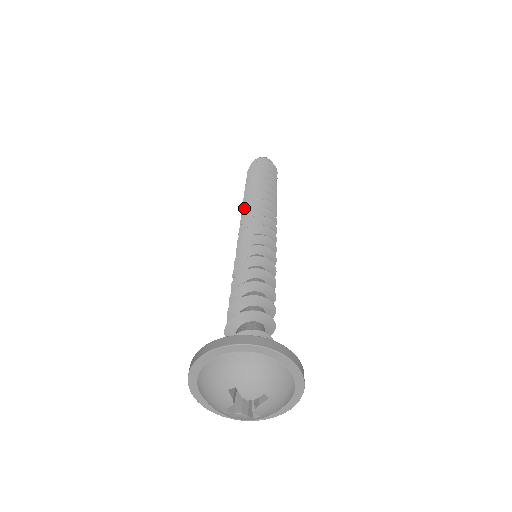
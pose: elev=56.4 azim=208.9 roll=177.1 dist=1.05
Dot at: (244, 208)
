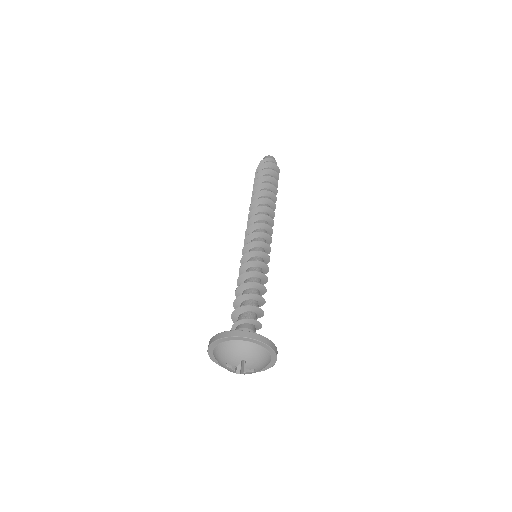
Dot at: occluded
